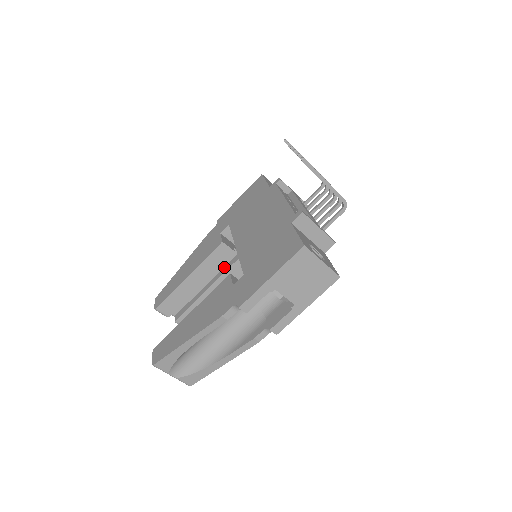
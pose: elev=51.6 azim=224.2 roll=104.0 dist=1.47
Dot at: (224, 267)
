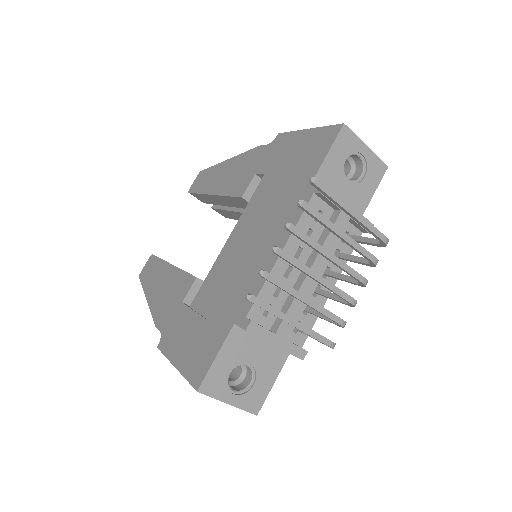
Dot at: occluded
